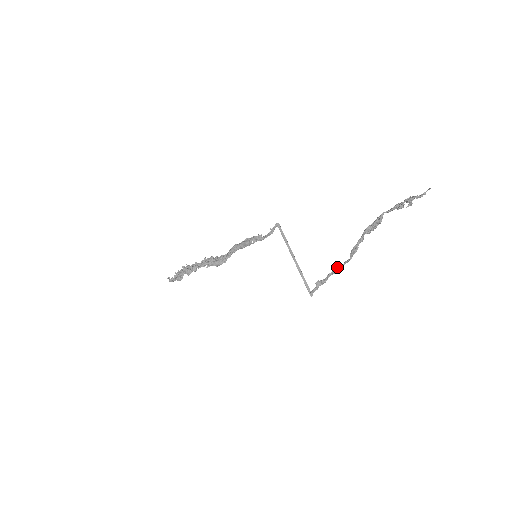
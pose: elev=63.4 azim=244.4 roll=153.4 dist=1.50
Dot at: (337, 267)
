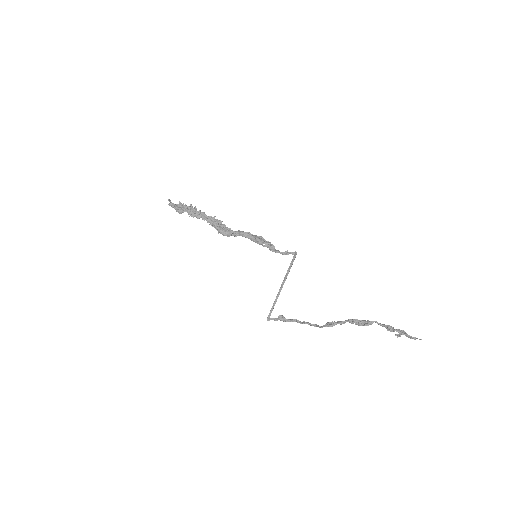
Dot at: (306, 322)
